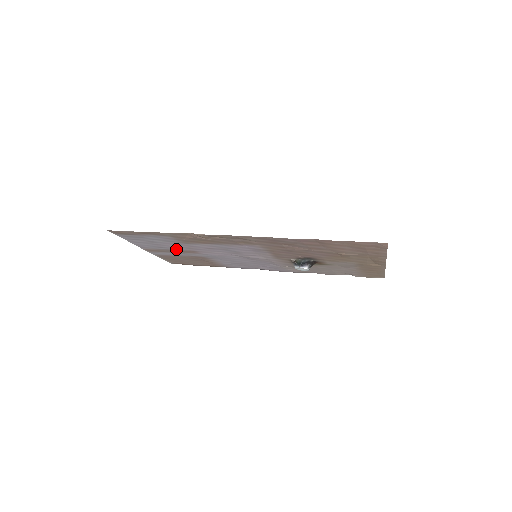
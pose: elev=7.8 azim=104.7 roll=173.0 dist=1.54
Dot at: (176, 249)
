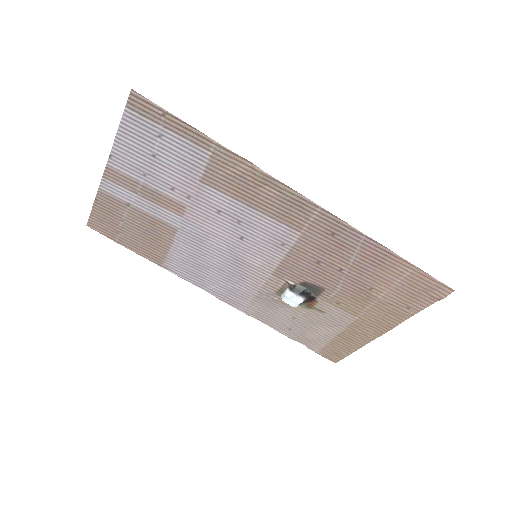
Dot at: (163, 190)
